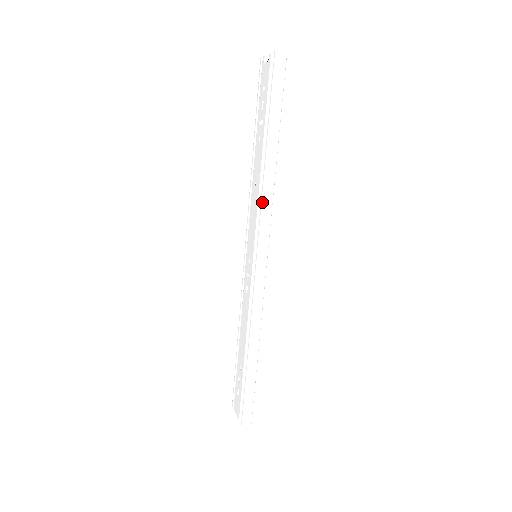
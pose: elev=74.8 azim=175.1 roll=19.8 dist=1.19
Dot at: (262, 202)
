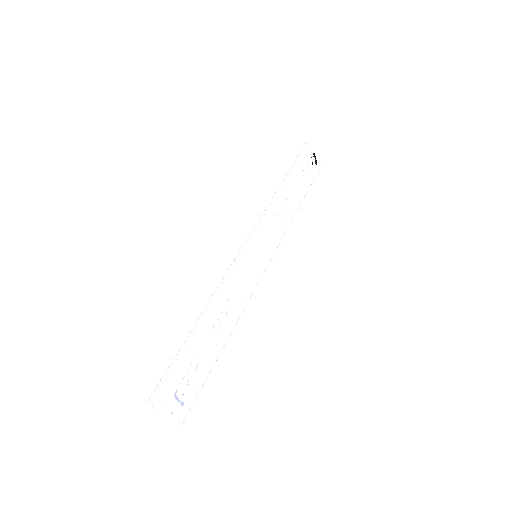
Dot at: (266, 207)
